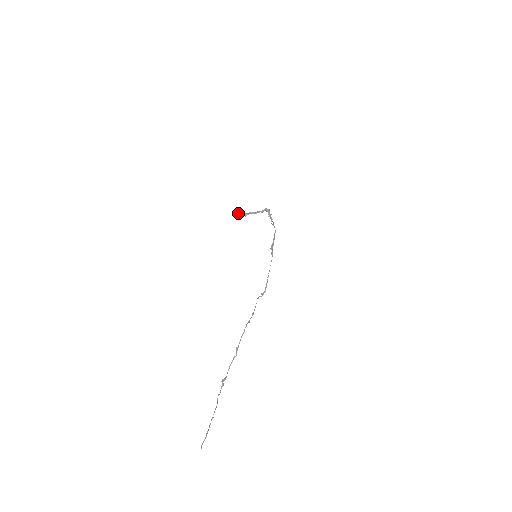
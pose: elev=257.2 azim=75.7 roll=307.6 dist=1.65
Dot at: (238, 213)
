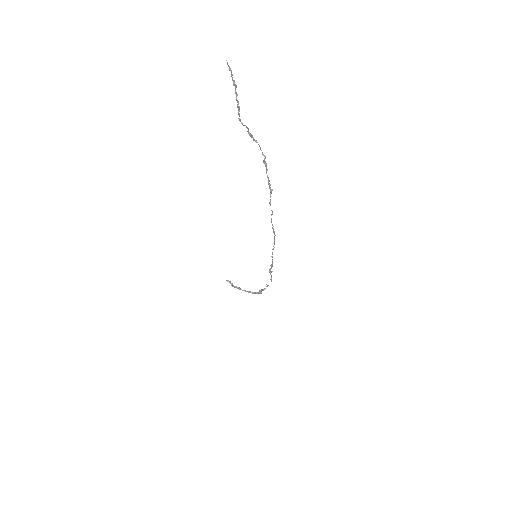
Dot at: (228, 281)
